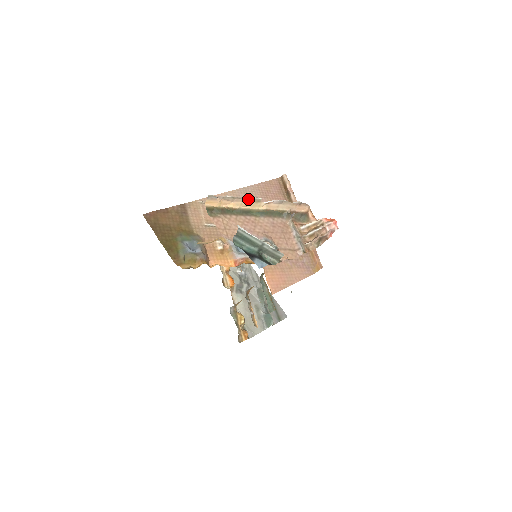
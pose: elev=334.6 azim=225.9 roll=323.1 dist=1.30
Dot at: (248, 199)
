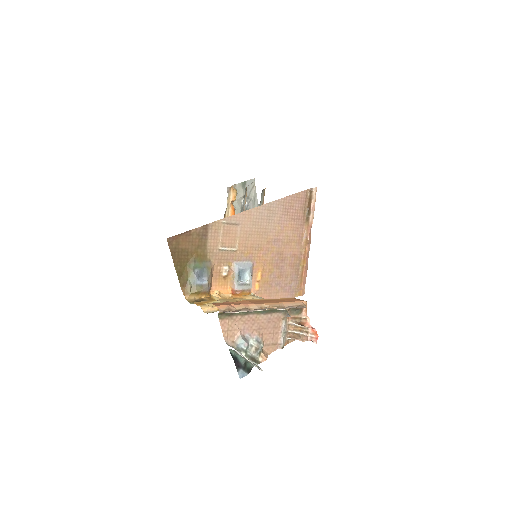
Dot at: (256, 310)
